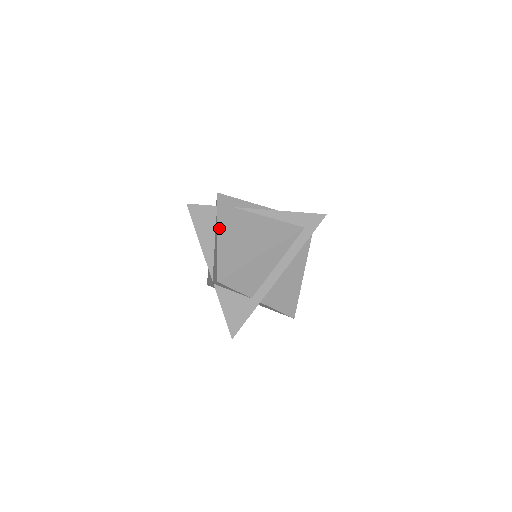
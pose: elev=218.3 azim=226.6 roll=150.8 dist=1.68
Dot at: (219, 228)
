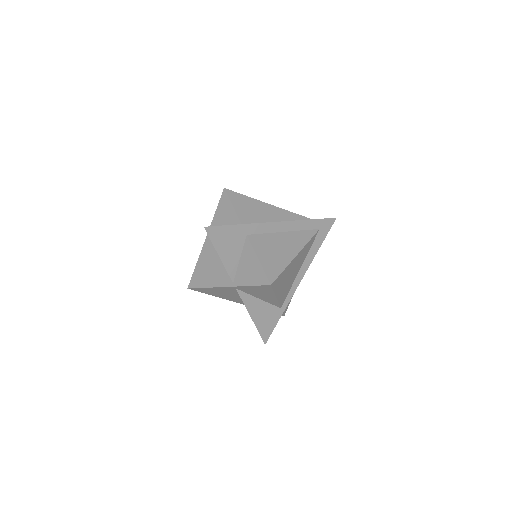
Dot at: occluded
